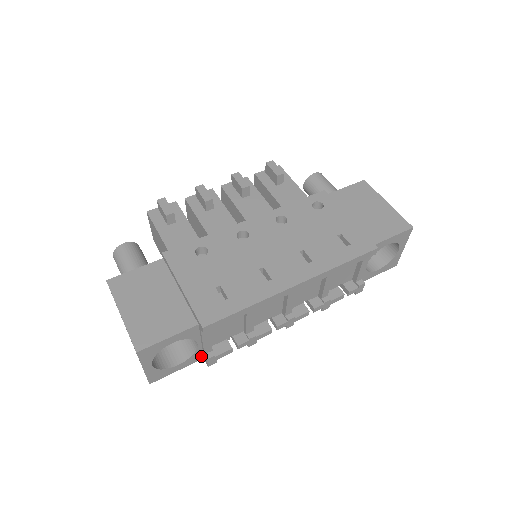
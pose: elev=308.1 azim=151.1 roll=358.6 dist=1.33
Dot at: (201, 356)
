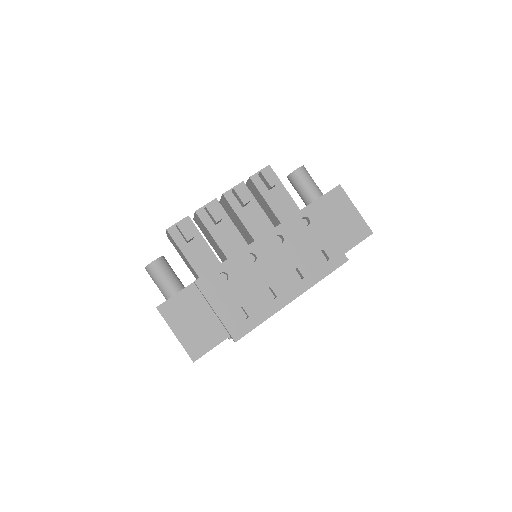
Dot at: occluded
